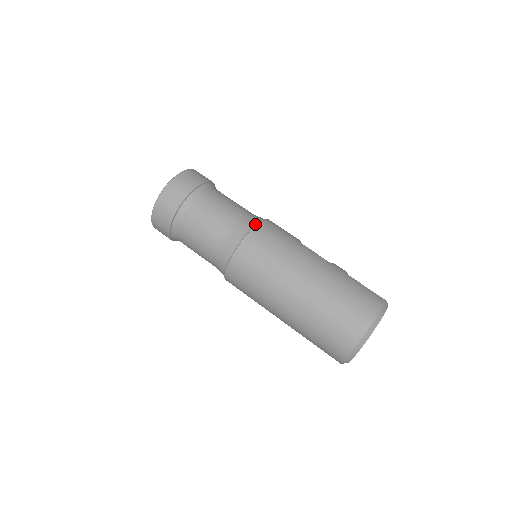
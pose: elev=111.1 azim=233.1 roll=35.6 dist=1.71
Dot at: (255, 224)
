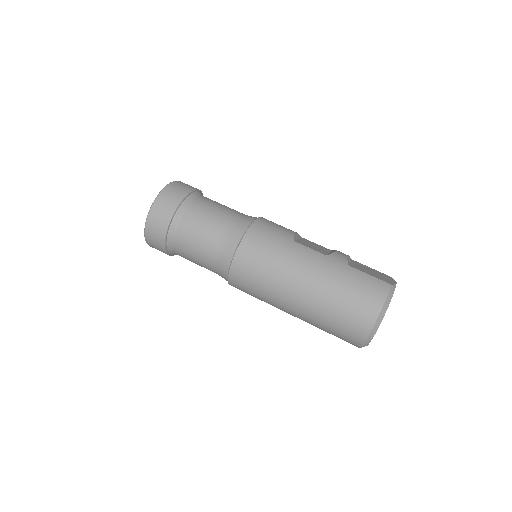
Dot at: (243, 235)
